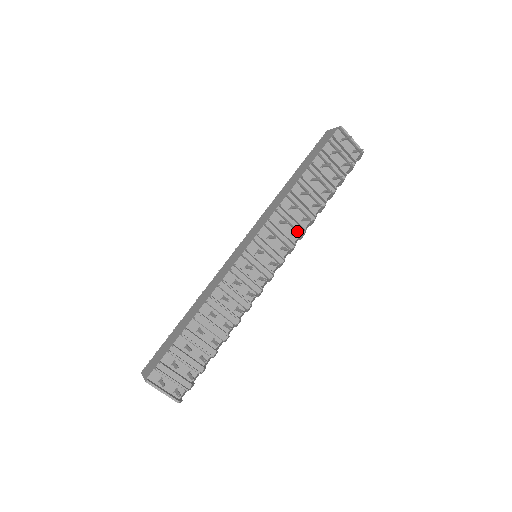
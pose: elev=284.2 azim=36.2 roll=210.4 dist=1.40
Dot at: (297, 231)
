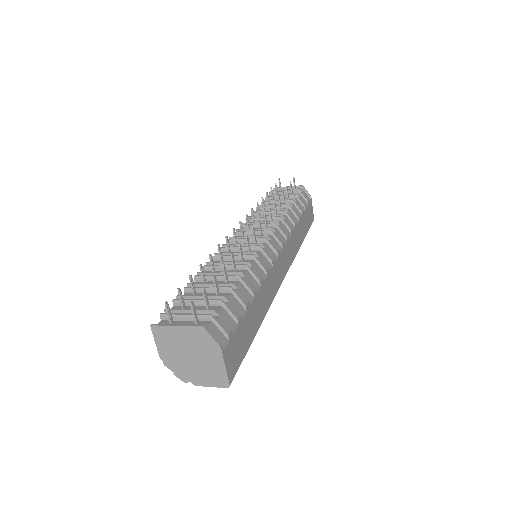
Dot at: (275, 219)
